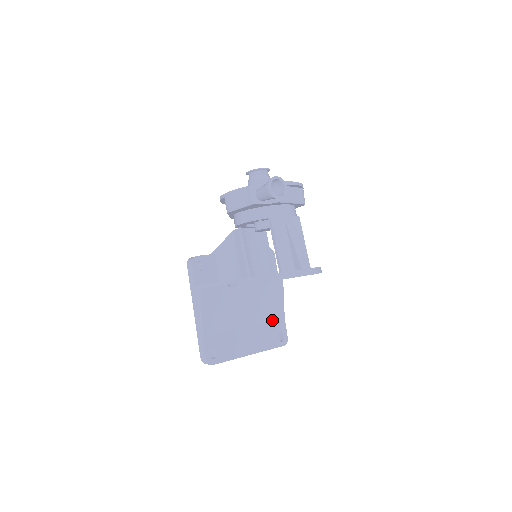
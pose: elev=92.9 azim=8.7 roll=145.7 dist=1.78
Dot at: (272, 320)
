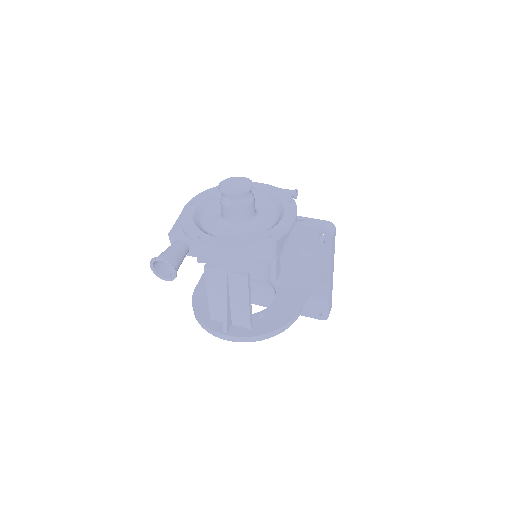
Dot at: (311, 295)
